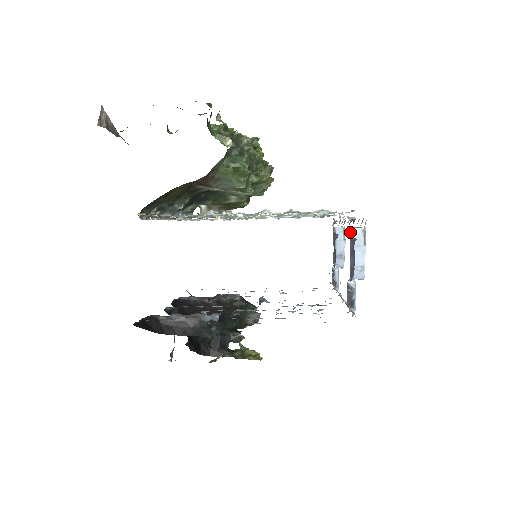
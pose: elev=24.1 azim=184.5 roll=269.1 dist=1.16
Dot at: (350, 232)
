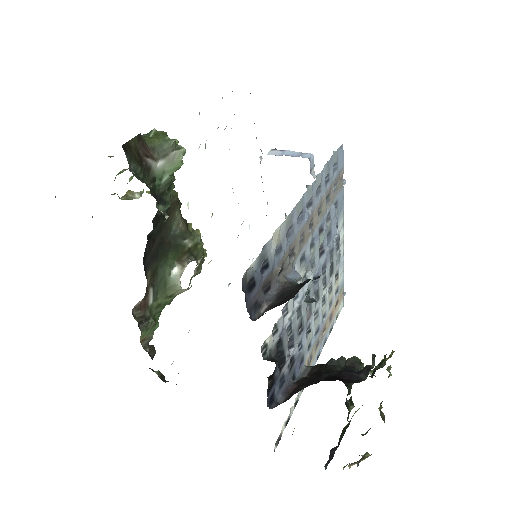
Dot at: occluded
